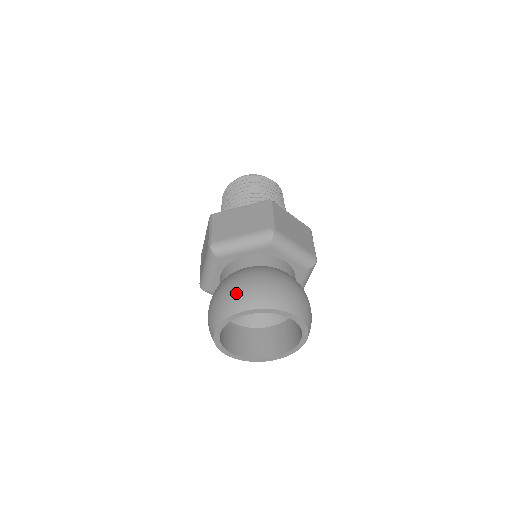
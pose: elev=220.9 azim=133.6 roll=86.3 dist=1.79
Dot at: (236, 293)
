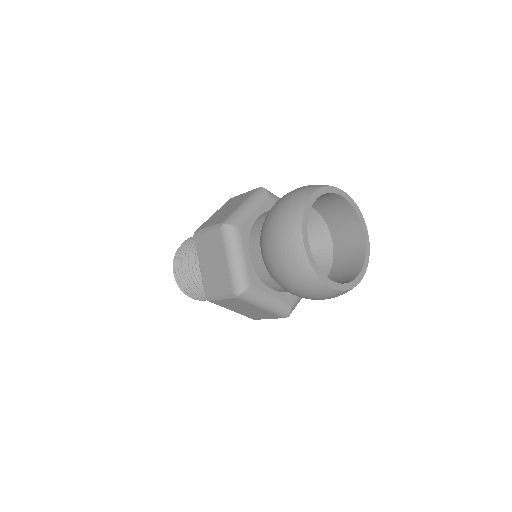
Dot at: occluded
